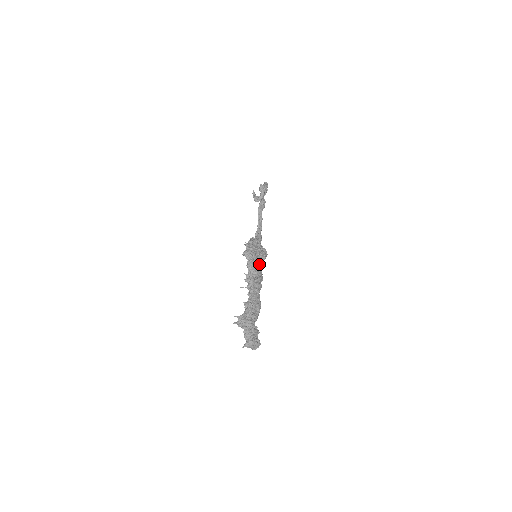
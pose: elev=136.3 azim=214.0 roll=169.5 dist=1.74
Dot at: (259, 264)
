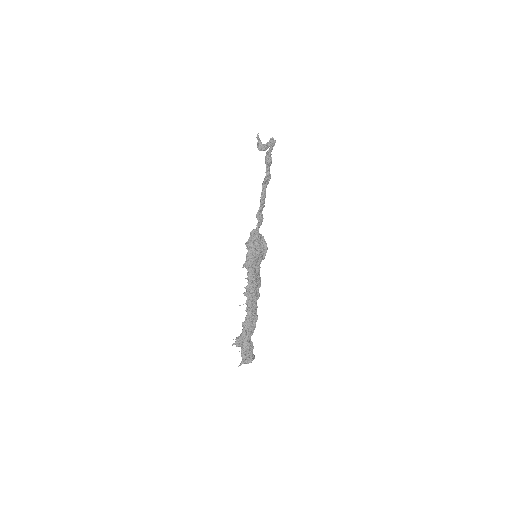
Dot at: (258, 270)
